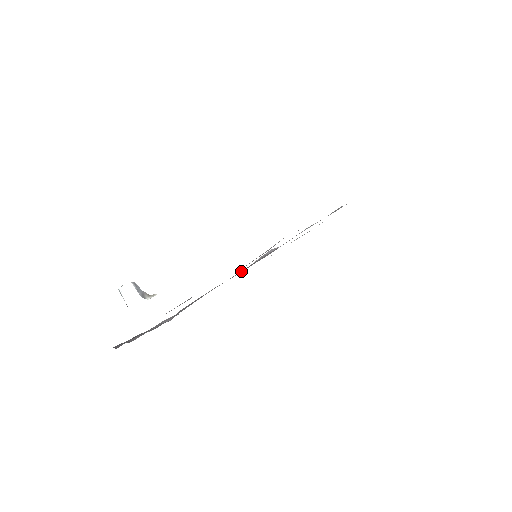
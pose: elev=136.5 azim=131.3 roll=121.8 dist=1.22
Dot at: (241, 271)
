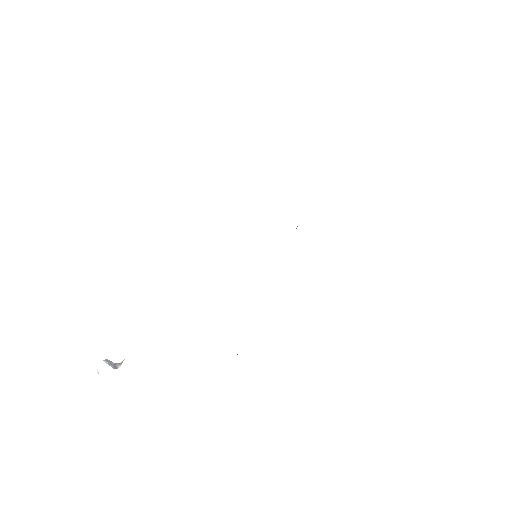
Dot at: occluded
